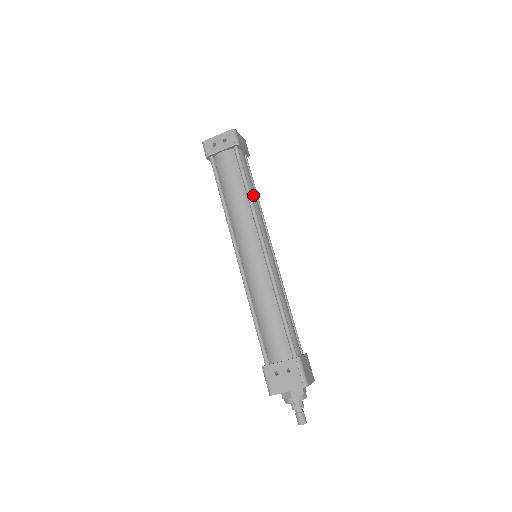
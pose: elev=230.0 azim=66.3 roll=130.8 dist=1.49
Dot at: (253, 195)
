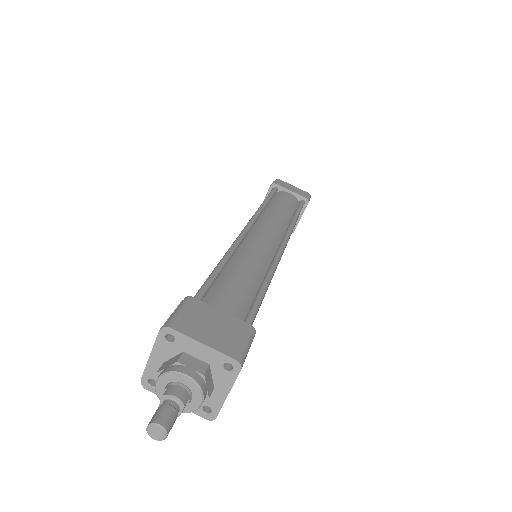
Dot at: (273, 208)
